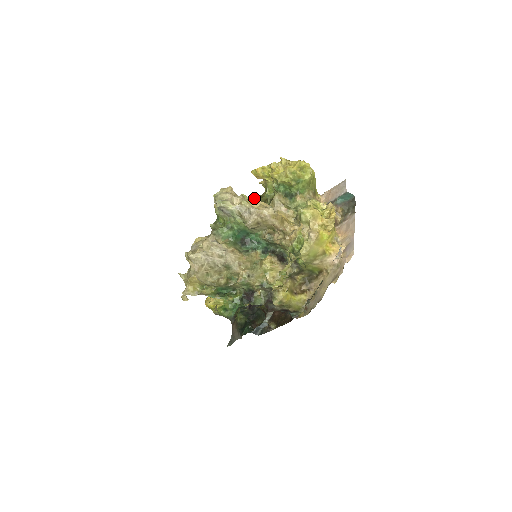
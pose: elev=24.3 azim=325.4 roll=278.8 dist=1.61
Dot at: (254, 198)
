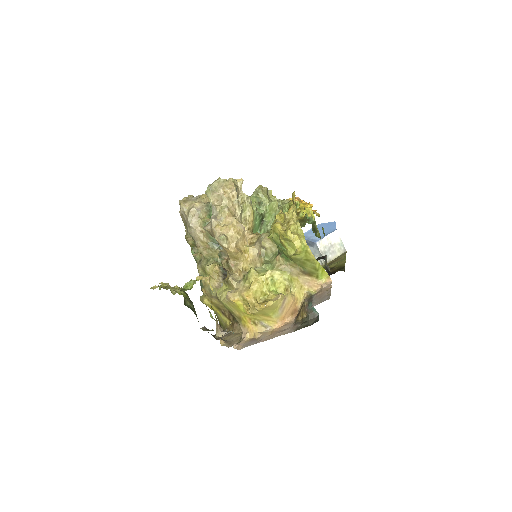
Dot at: (306, 214)
